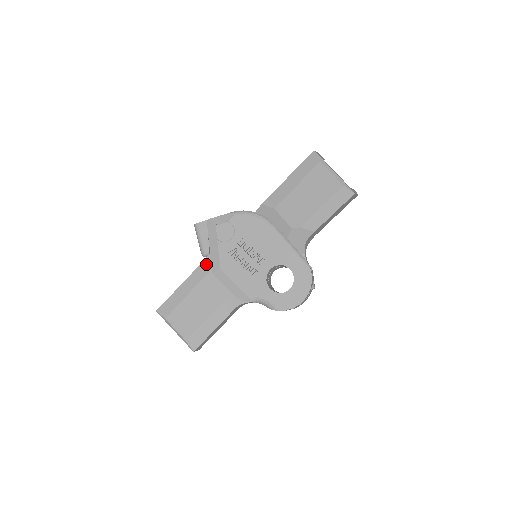
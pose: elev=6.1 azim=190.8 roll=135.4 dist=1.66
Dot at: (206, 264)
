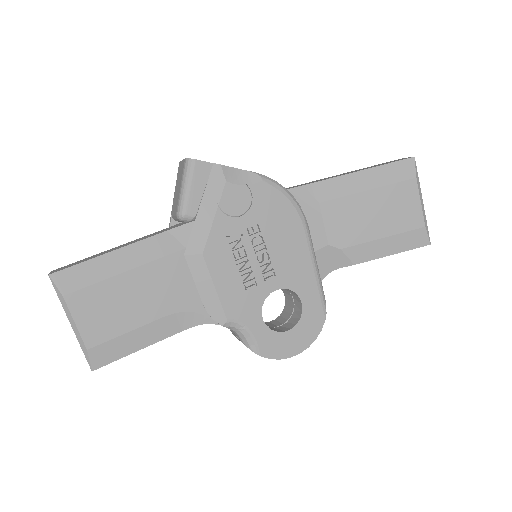
Dot at: (180, 235)
